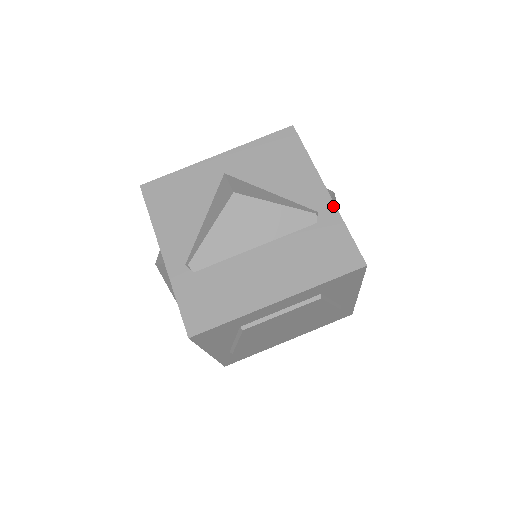
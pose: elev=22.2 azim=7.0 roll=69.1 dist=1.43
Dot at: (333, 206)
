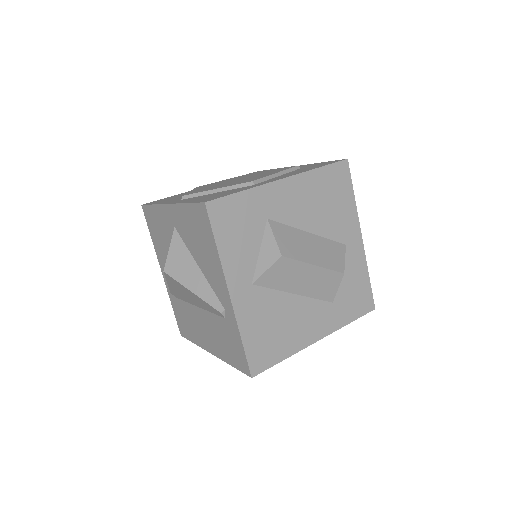
Dot at: (233, 313)
